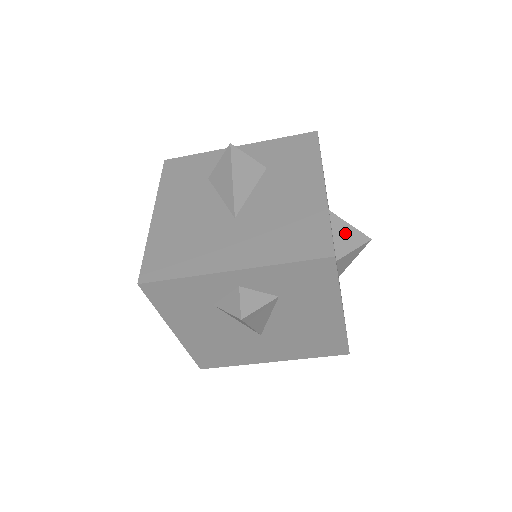
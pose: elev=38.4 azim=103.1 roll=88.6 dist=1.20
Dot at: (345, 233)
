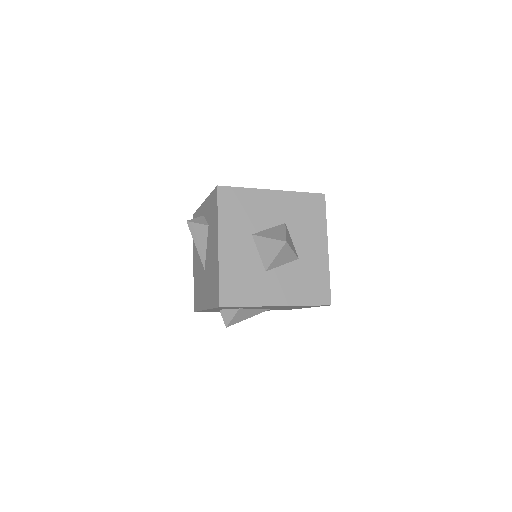
Dot at: (266, 247)
